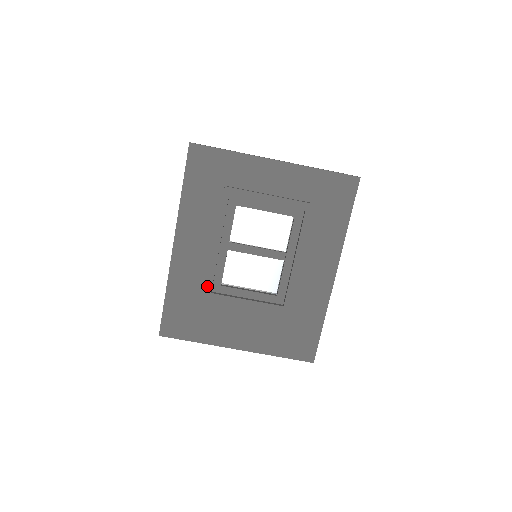
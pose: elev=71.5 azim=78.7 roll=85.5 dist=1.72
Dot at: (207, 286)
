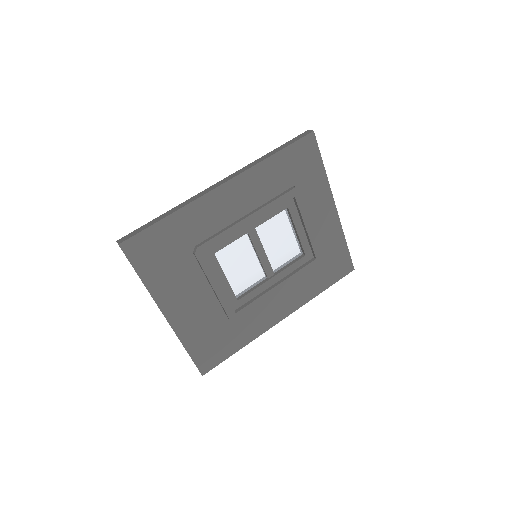
Dot at: (208, 244)
